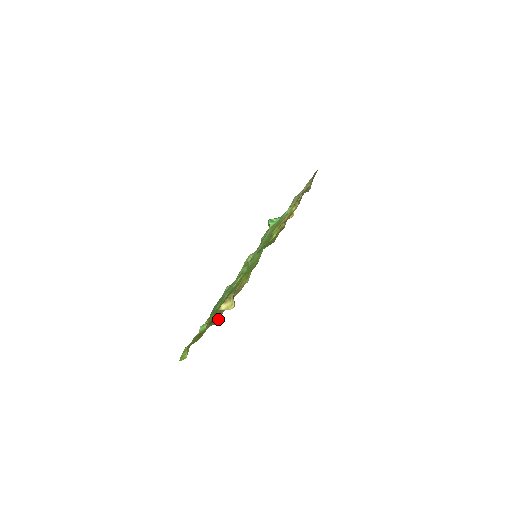
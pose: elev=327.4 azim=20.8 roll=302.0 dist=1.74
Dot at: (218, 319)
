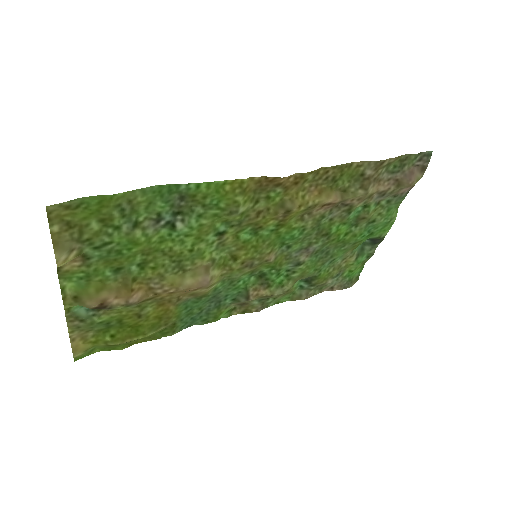
Dot at: (93, 299)
